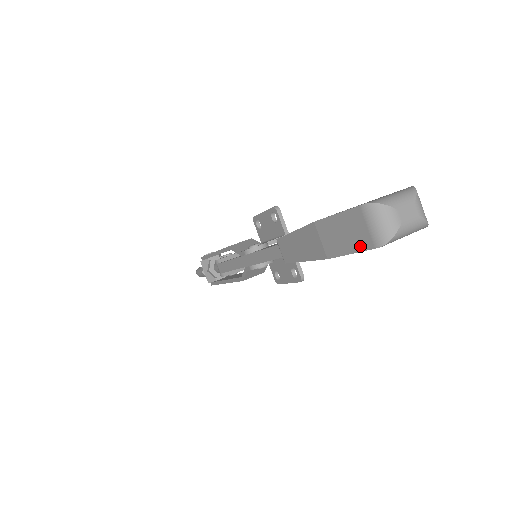
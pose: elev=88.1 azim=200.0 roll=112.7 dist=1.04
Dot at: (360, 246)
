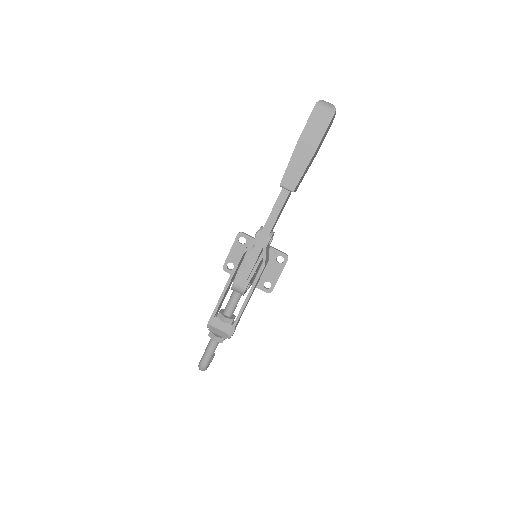
Dot at: (327, 122)
